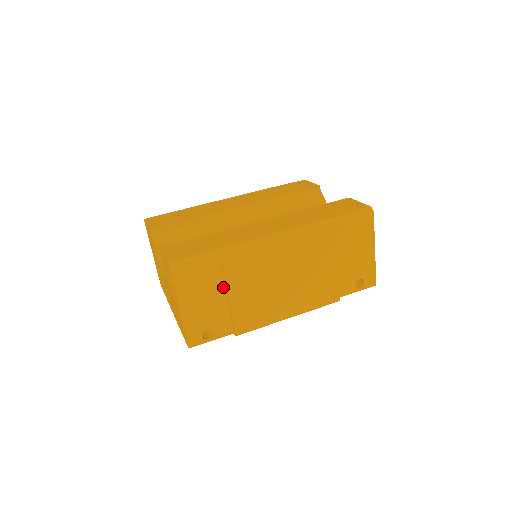
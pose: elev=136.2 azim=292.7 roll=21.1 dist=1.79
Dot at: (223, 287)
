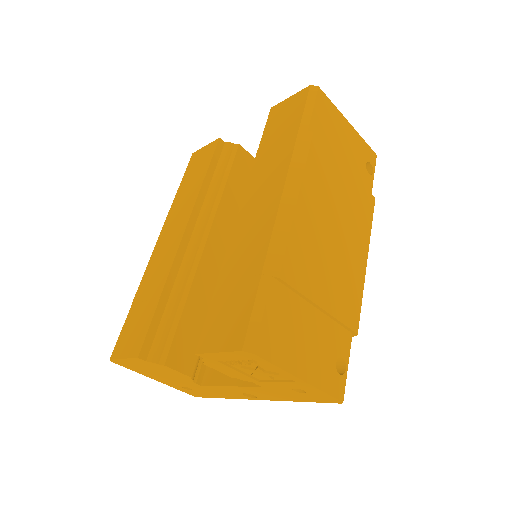
Dot at: (305, 305)
